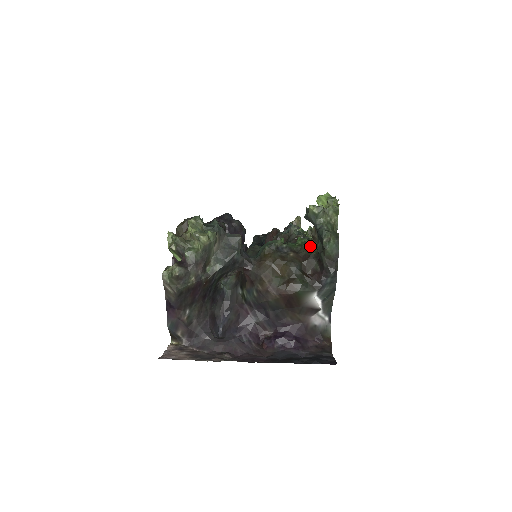
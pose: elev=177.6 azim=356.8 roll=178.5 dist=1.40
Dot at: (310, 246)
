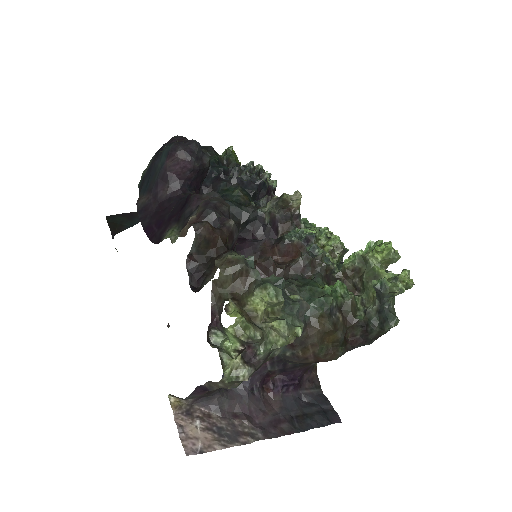
Dot at: (355, 304)
